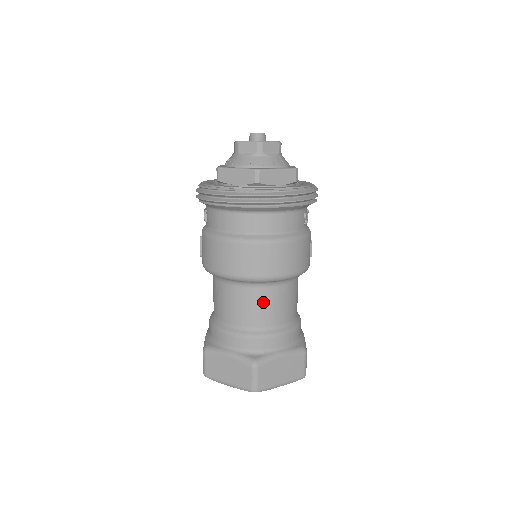
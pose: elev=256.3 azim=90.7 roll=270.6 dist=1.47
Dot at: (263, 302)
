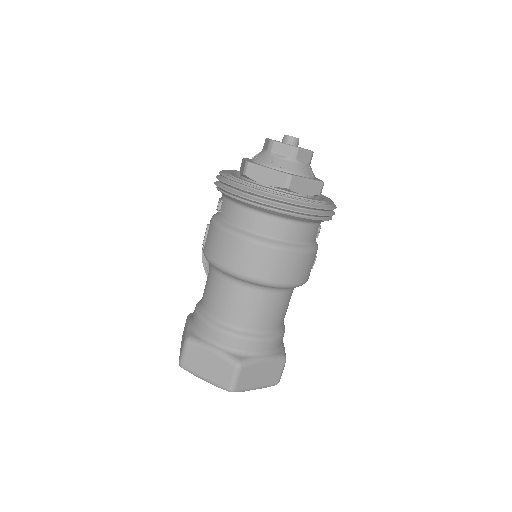
Dot at: (260, 305)
